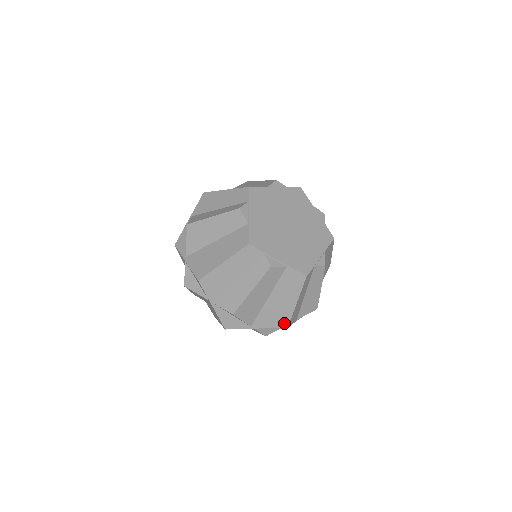
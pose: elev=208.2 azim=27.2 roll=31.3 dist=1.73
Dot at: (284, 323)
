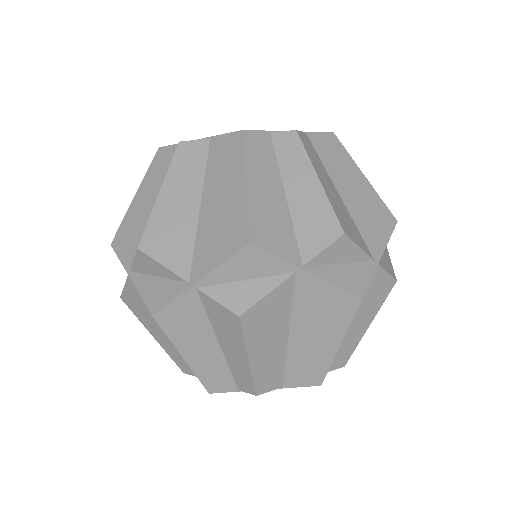
Dot at: (388, 219)
